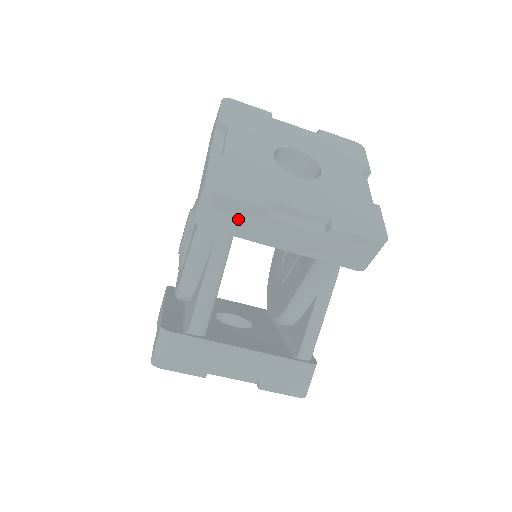
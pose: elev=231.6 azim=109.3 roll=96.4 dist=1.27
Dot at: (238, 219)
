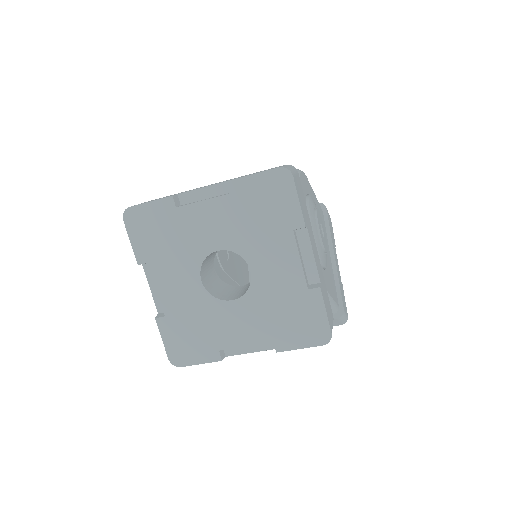
Dot at: occluded
